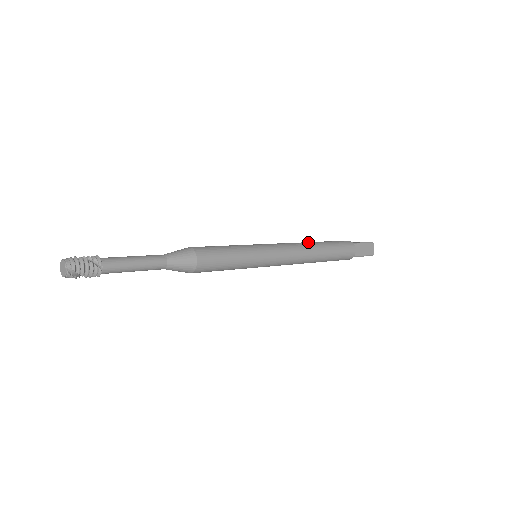
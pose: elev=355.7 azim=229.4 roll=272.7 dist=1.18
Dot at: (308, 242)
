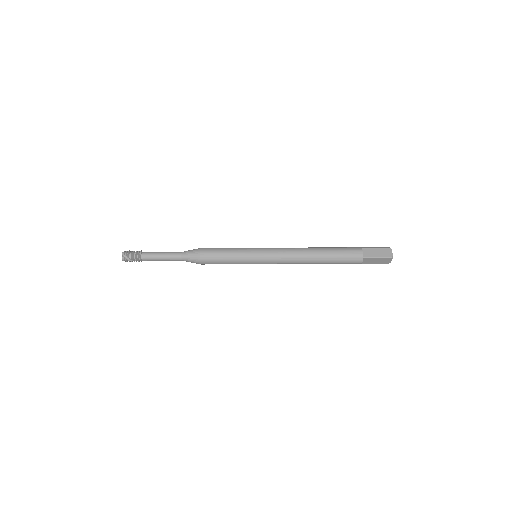
Dot at: occluded
